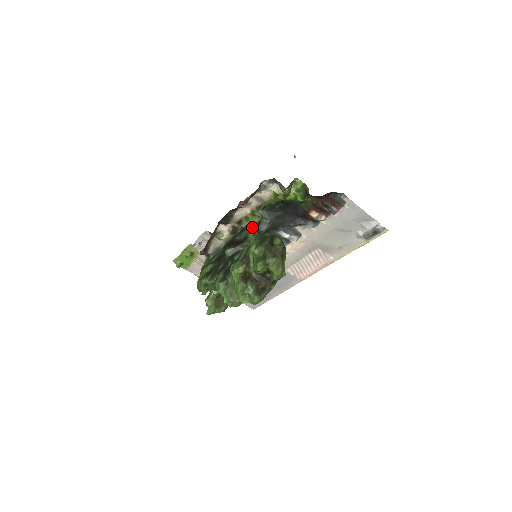
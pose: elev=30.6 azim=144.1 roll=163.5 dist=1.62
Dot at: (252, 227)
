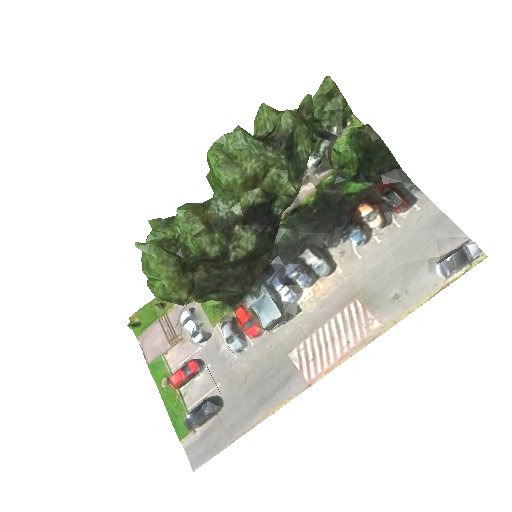
Dot at: occluded
